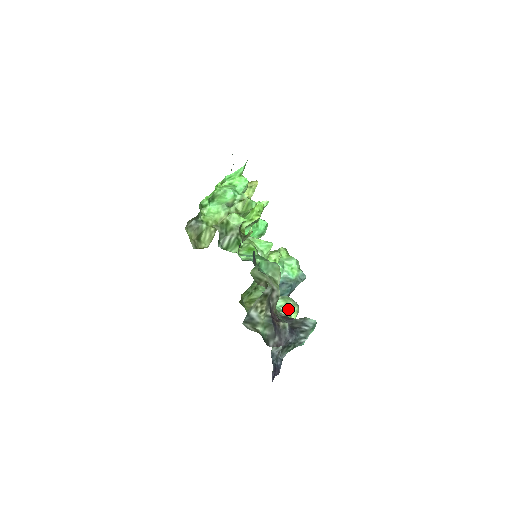
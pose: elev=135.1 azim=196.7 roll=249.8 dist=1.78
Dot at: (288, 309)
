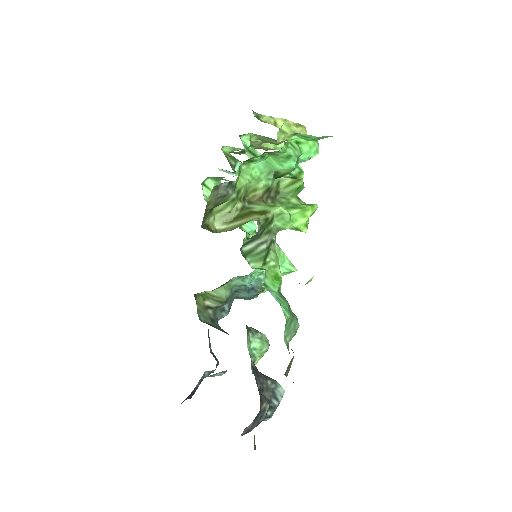
Dot at: (259, 354)
